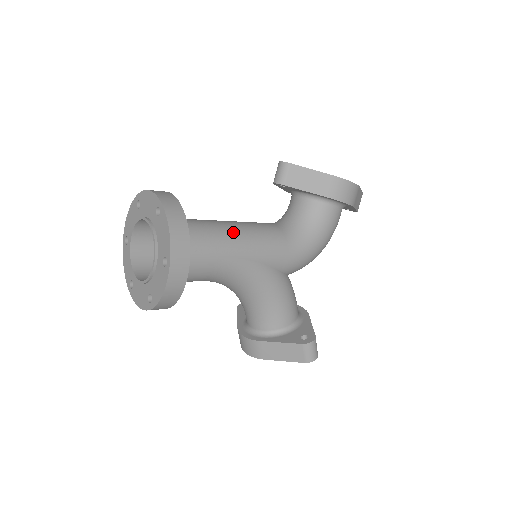
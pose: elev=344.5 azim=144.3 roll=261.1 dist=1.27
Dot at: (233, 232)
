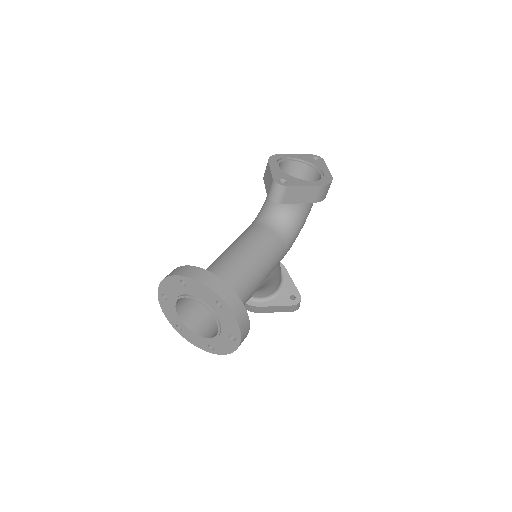
Dot at: (255, 269)
